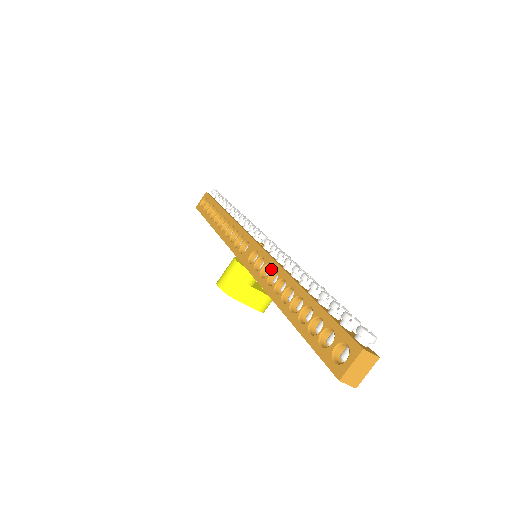
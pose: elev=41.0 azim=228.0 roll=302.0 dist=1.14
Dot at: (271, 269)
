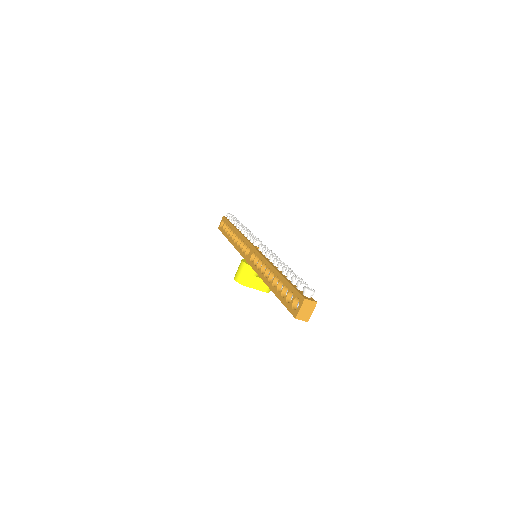
Dot at: (262, 263)
